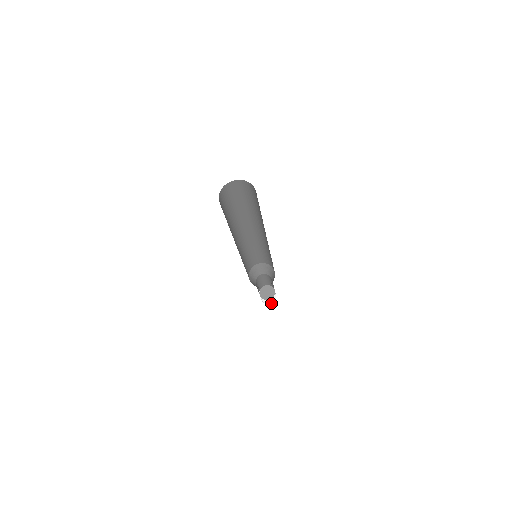
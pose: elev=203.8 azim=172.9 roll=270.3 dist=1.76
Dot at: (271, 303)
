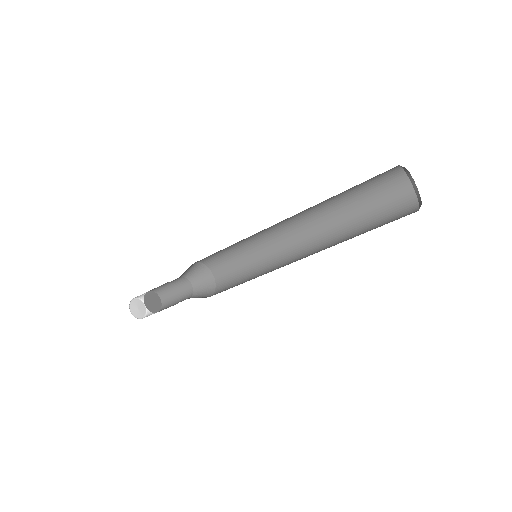
Dot at: (133, 313)
